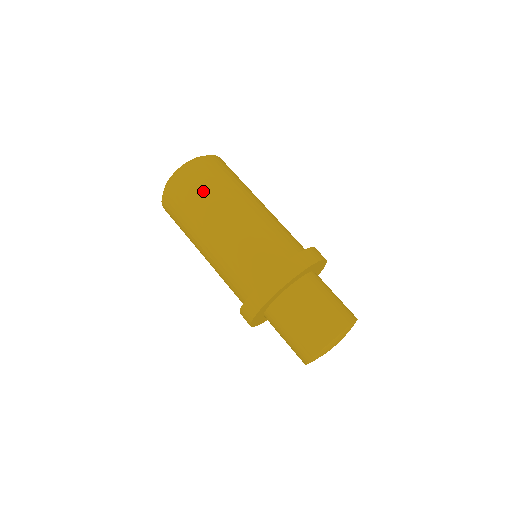
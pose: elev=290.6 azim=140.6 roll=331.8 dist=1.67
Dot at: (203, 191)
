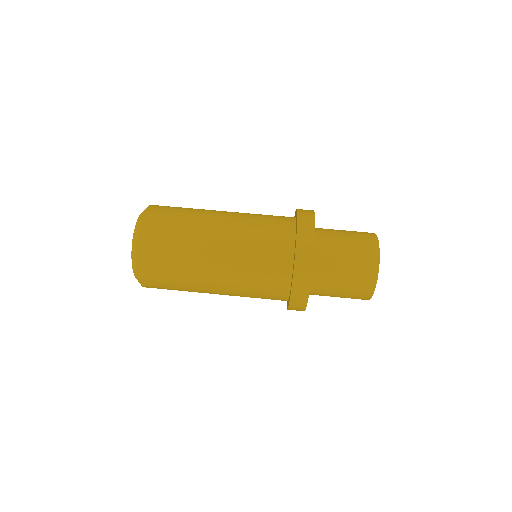
Dot at: (179, 220)
